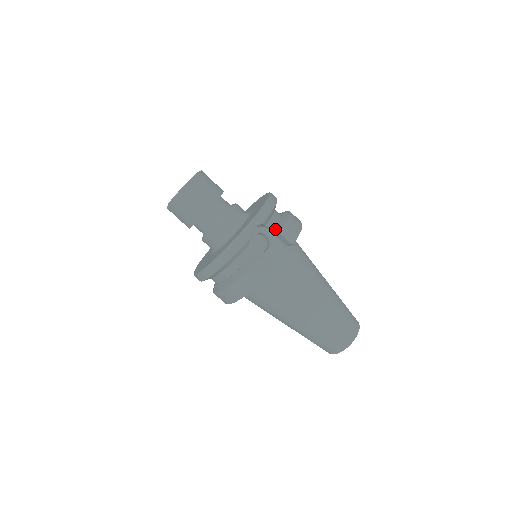
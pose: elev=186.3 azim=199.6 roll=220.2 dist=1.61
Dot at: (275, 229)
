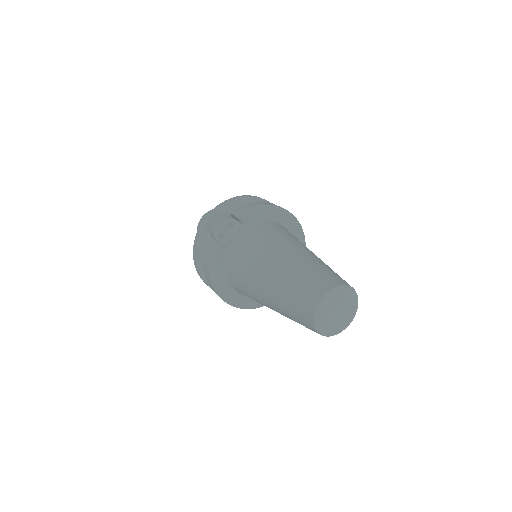
Dot at: occluded
